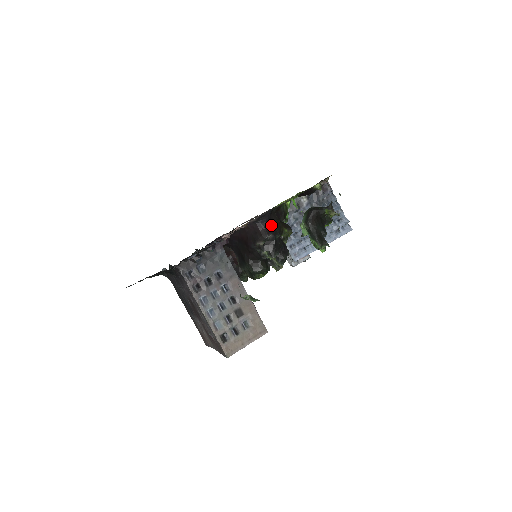
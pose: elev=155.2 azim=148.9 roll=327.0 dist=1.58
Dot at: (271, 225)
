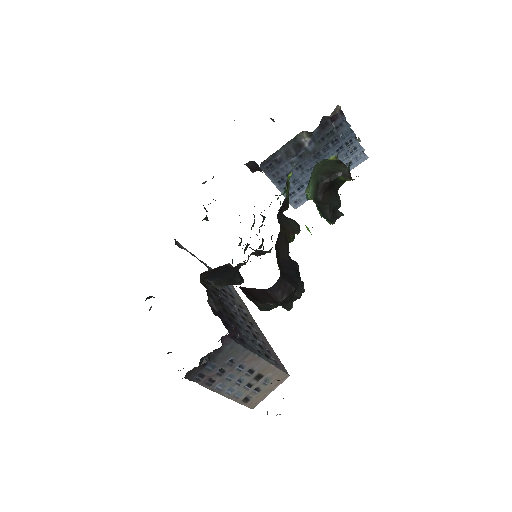
Dot at: (283, 279)
